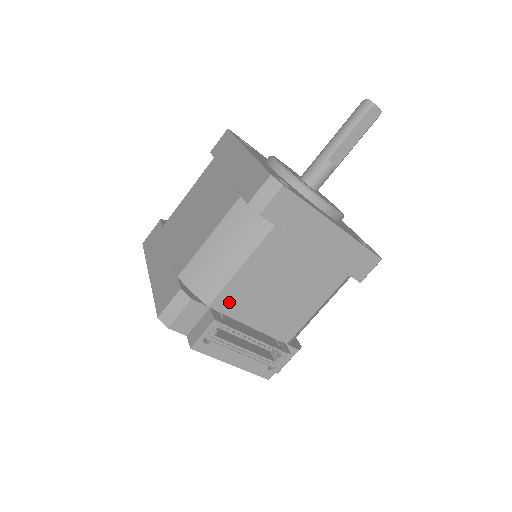
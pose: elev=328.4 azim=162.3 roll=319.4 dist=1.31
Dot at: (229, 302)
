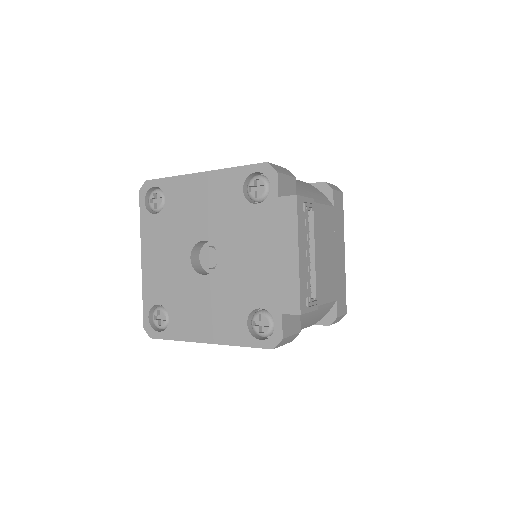
Dot at: occluded
